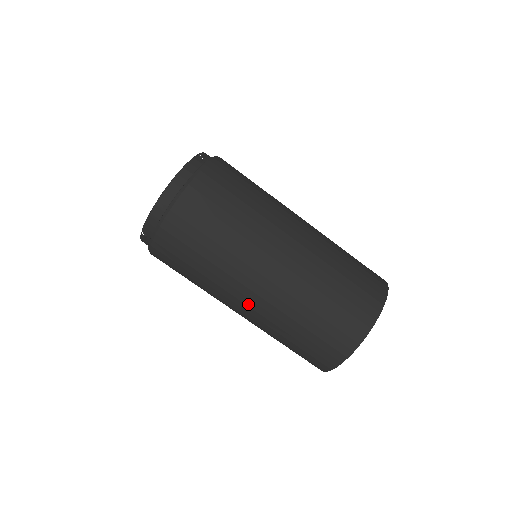
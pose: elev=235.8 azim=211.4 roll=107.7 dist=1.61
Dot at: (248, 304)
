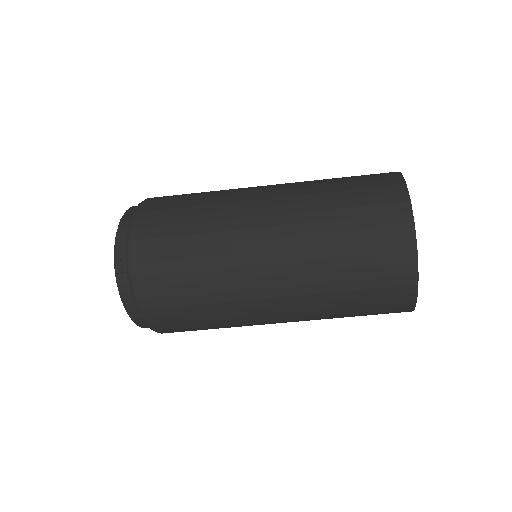
Dot at: occluded
